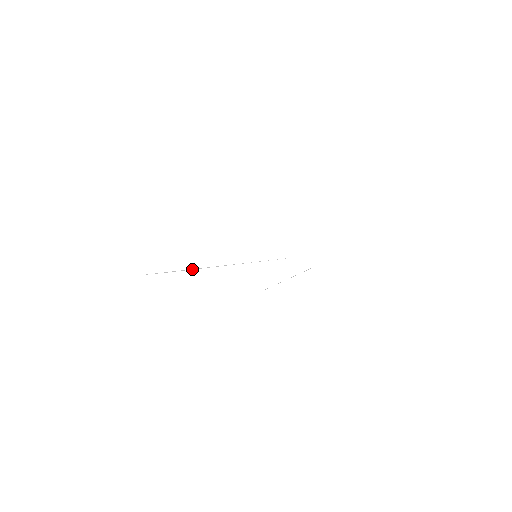
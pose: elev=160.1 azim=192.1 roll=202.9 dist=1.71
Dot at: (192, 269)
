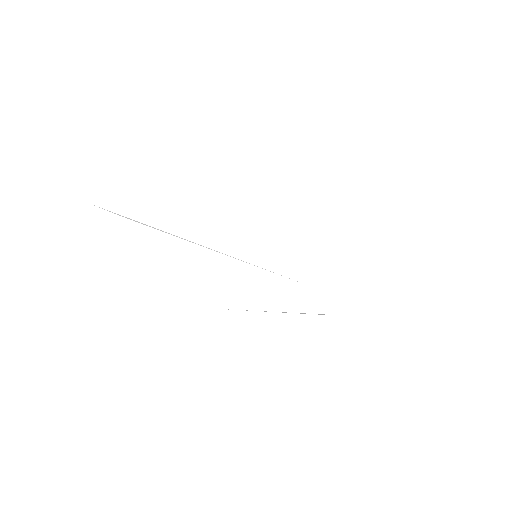
Dot at: (158, 229)
